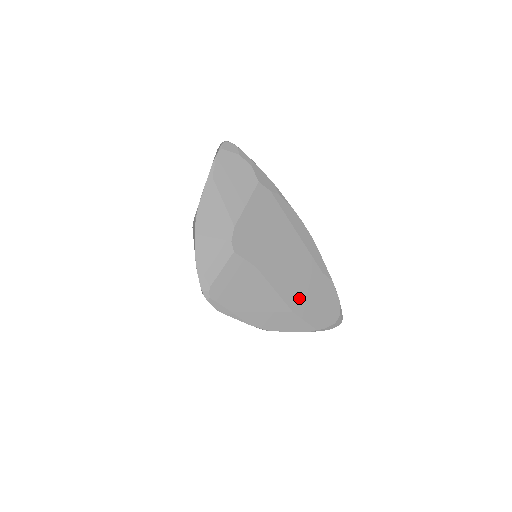
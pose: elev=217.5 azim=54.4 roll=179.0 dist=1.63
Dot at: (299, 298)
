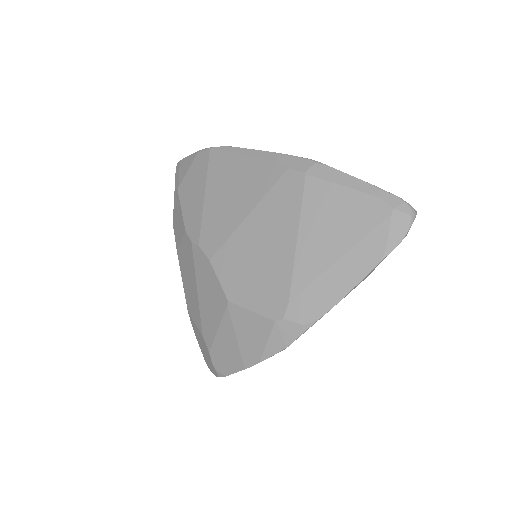
Dot at: occluded
